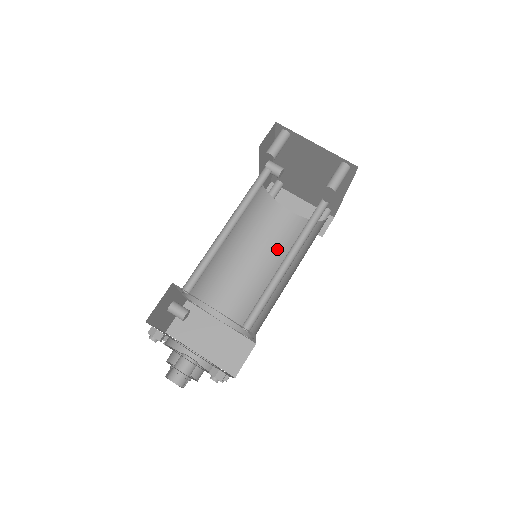
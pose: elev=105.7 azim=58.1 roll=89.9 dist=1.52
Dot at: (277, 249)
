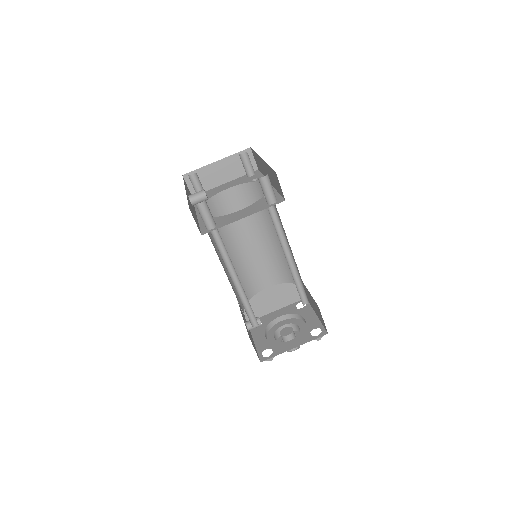
Dot at: (249, 220)
